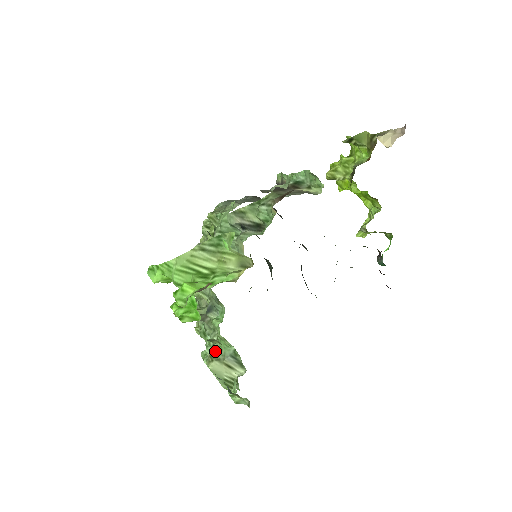
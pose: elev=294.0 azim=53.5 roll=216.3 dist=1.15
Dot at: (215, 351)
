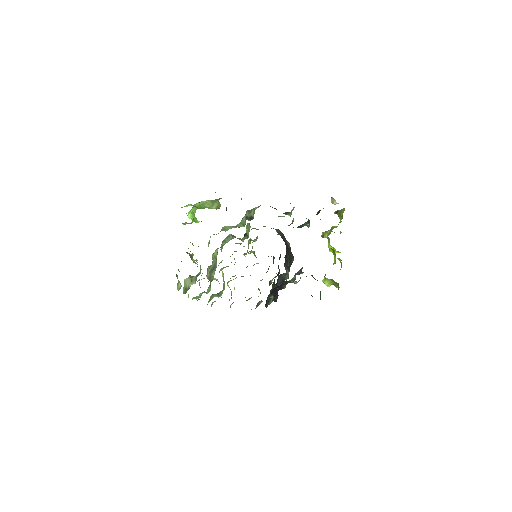
Dot at: occluded
